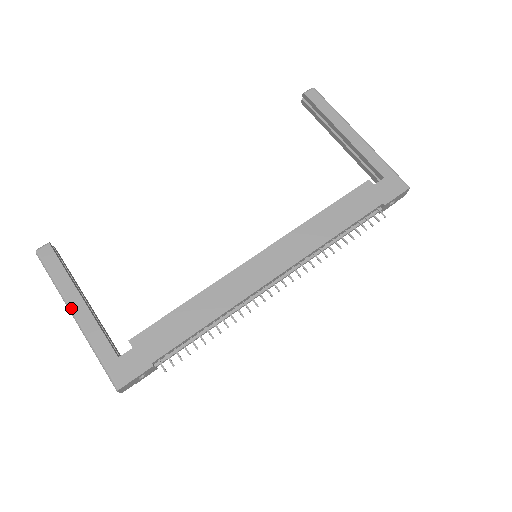
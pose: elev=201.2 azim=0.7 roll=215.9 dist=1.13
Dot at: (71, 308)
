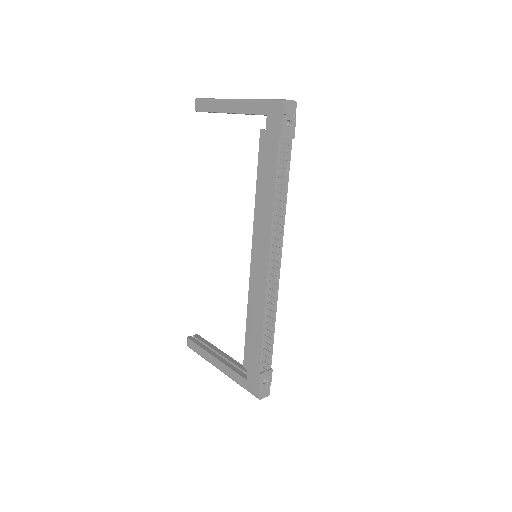
Dot at: occluded
